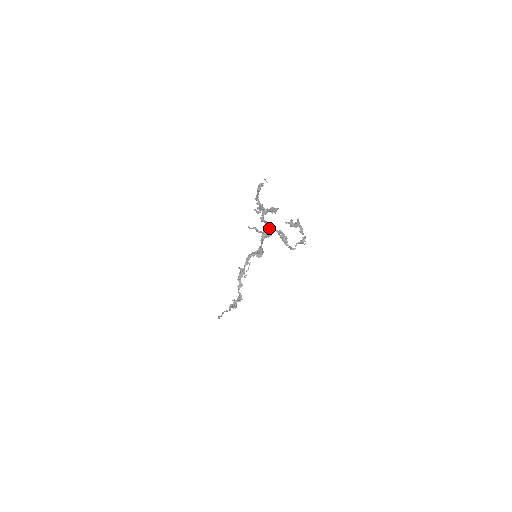
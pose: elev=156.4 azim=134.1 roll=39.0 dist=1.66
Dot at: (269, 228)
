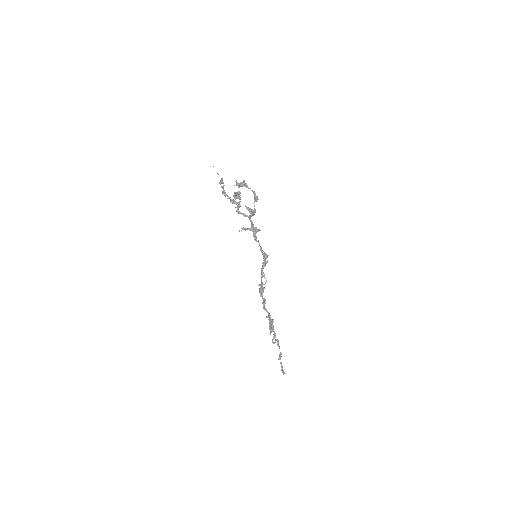
Dot at: (249, 219)
